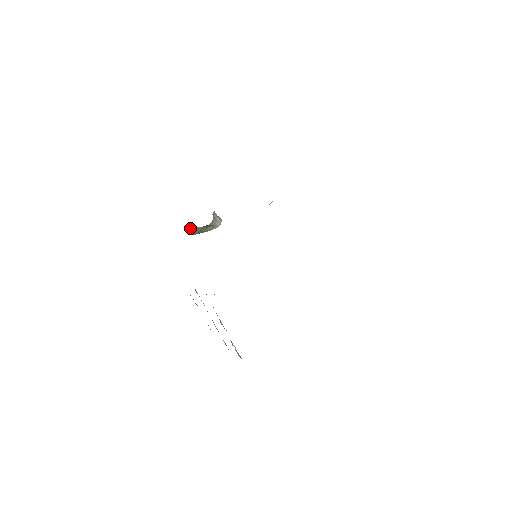
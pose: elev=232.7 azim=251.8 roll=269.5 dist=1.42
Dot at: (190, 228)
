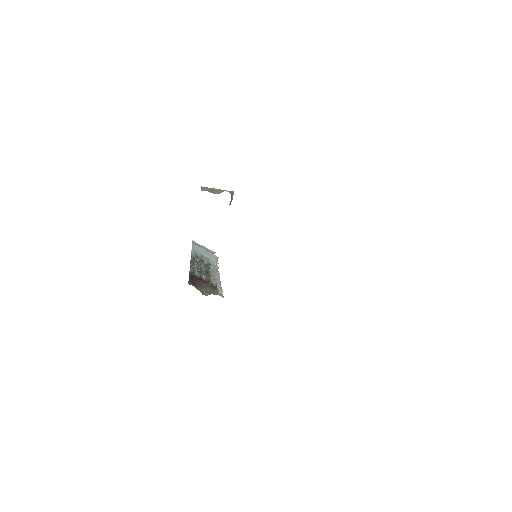
Dot at: occluded
